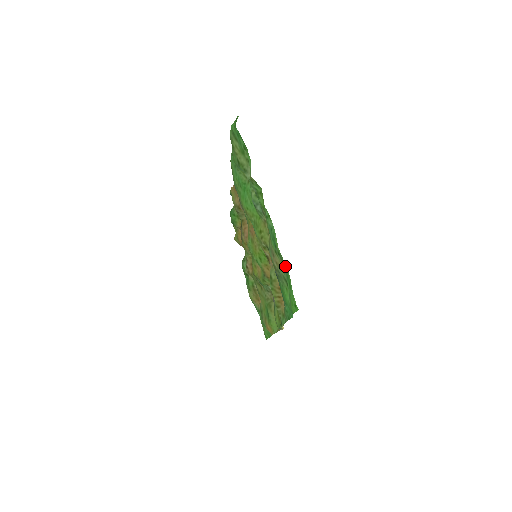
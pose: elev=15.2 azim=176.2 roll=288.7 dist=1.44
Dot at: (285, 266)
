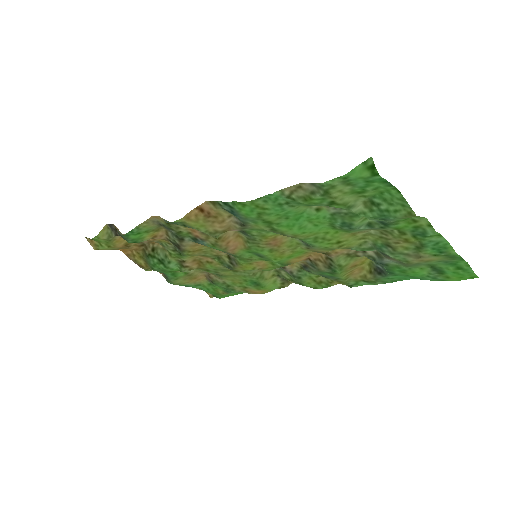
Dot at: (459, 260)
